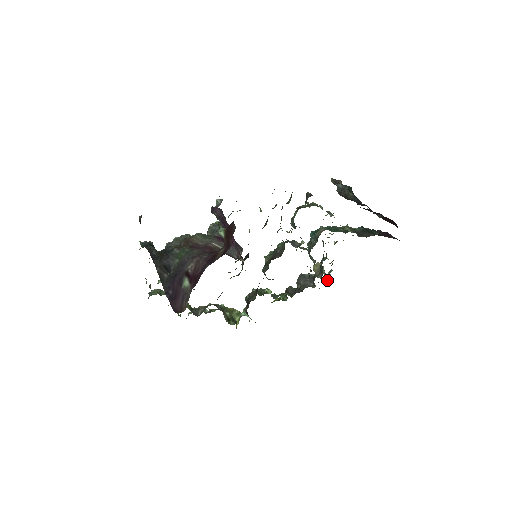
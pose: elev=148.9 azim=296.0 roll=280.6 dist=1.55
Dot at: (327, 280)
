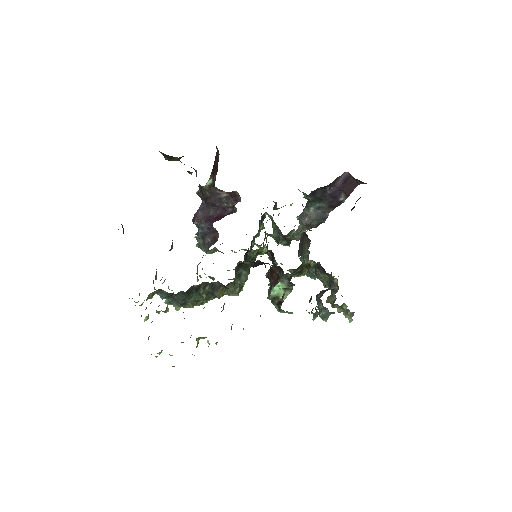
Dot at: (350, 312)
